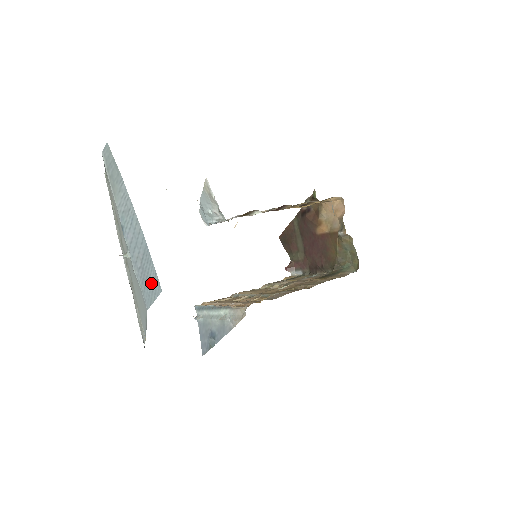
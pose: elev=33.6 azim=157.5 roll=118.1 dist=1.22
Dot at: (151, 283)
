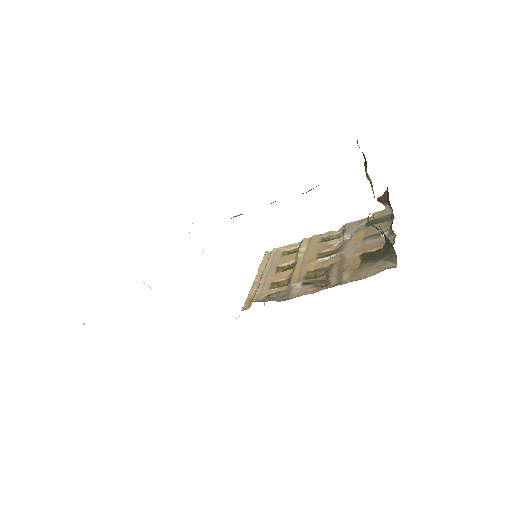
Dot at: occluded
